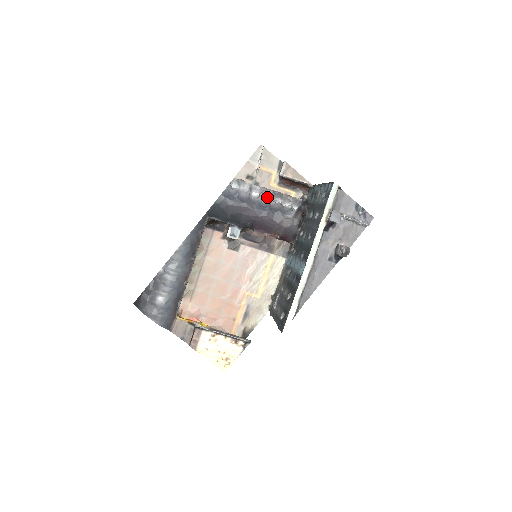
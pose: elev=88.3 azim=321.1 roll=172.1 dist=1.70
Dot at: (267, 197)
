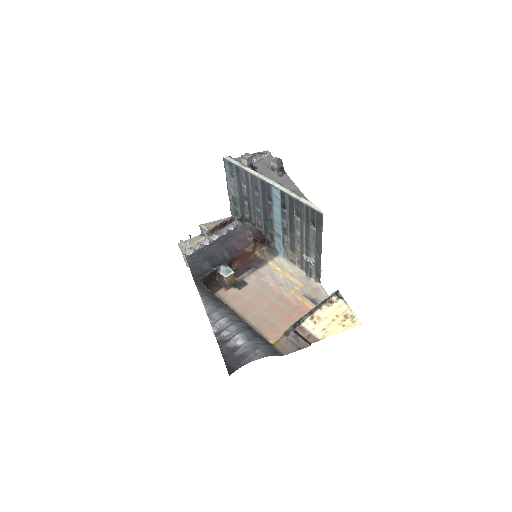
Dot at: occluded
